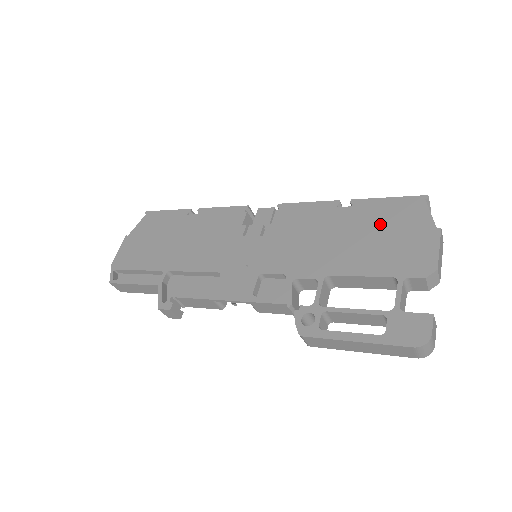
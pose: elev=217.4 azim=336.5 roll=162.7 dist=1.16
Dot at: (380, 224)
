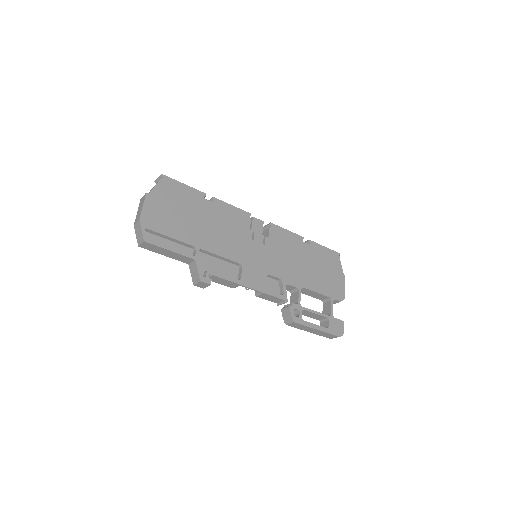
Dot at: (323, 263)
